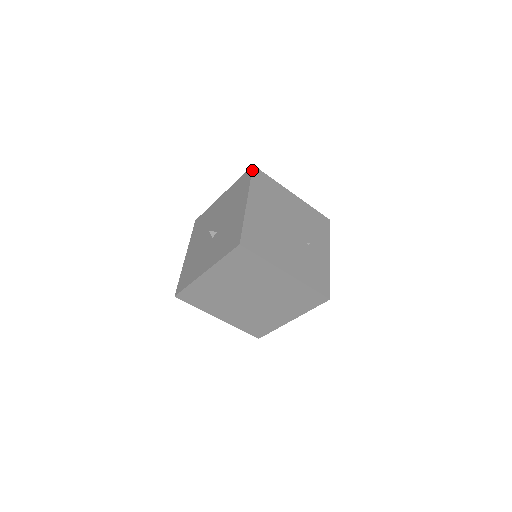
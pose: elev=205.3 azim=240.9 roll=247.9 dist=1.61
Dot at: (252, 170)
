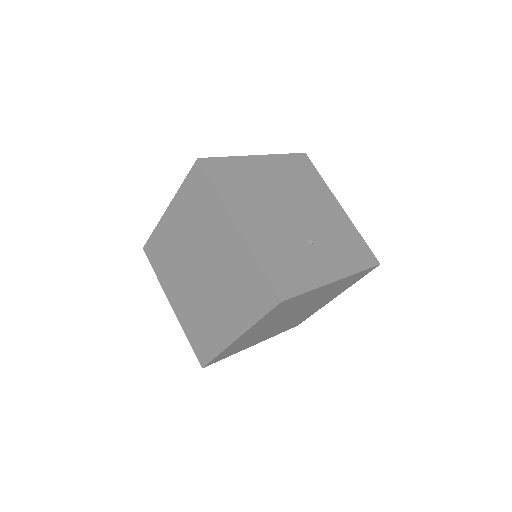
Dot at: (298, 153)
